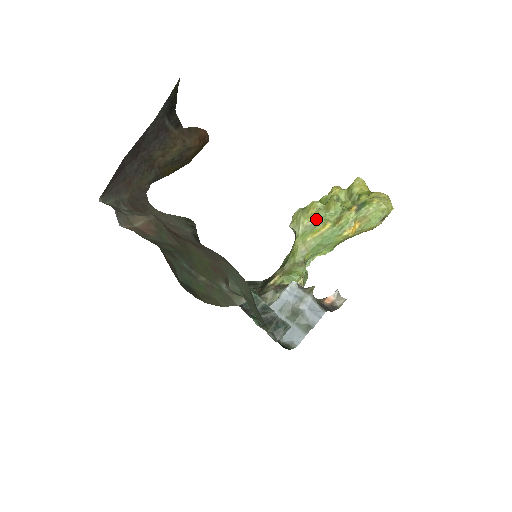
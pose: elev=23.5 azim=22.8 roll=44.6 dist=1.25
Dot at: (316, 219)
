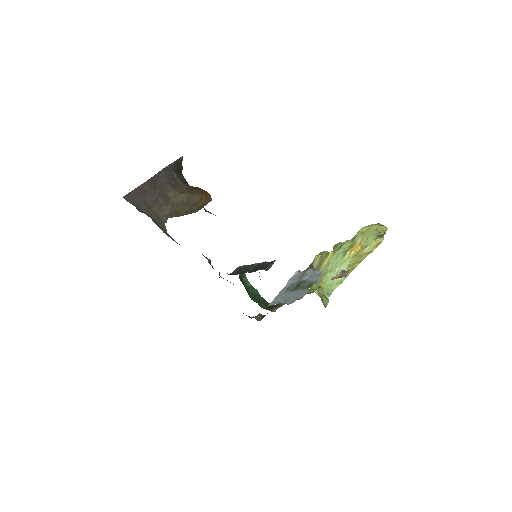
Dot at: (322, 256)
